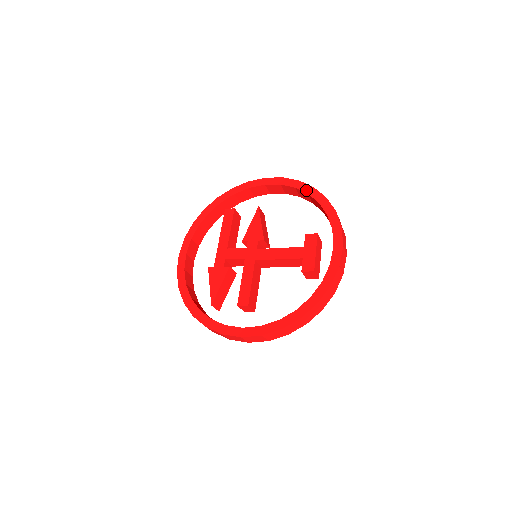
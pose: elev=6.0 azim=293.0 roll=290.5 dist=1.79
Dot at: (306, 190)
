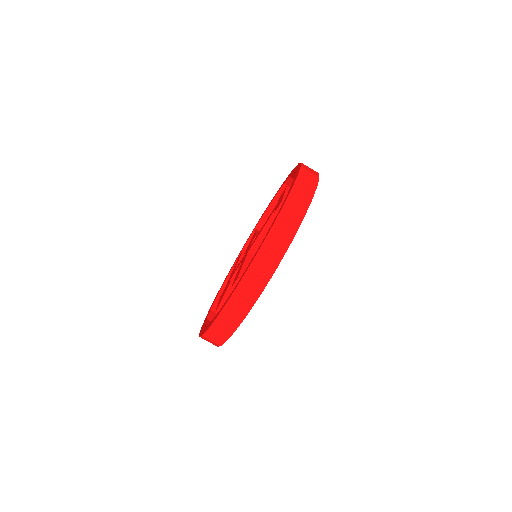
Dot at: (283, 184)
